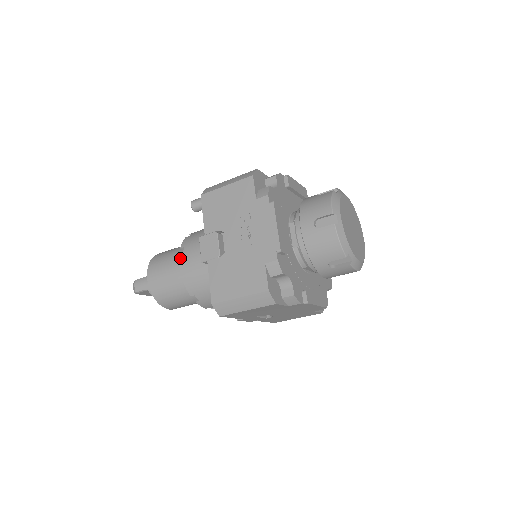
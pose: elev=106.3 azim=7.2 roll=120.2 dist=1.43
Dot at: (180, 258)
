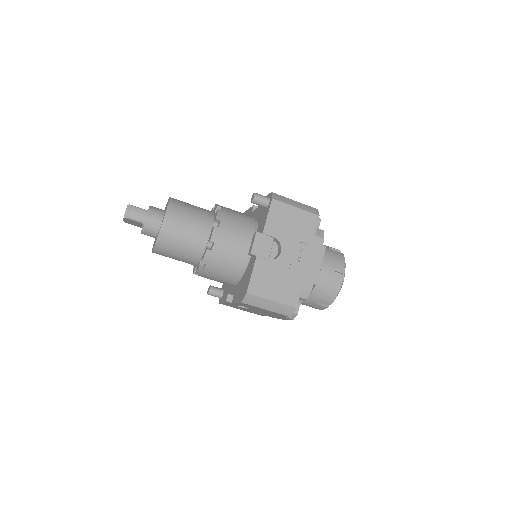
Dot at: (215, 229)
